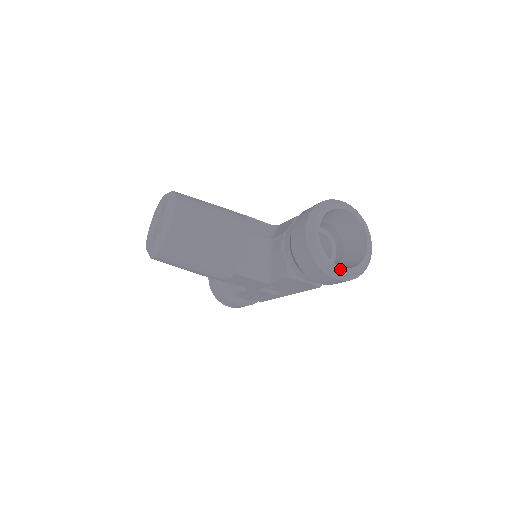
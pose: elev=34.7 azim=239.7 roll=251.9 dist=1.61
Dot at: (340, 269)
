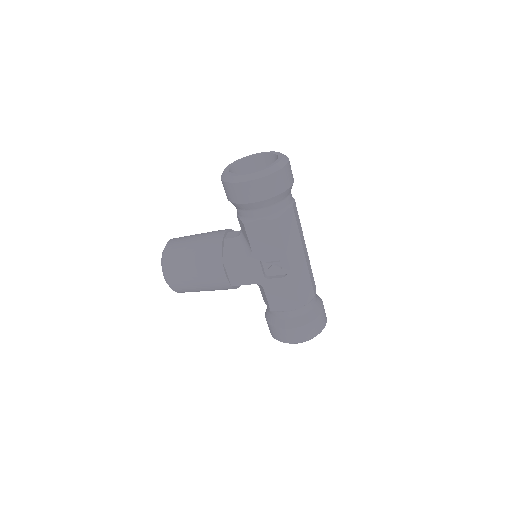
Dot at: (246, 174)
